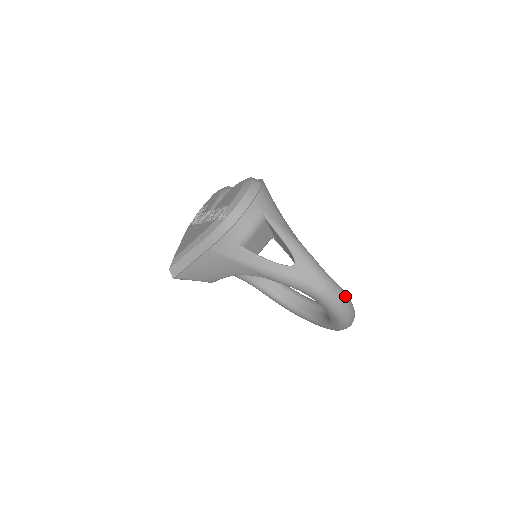
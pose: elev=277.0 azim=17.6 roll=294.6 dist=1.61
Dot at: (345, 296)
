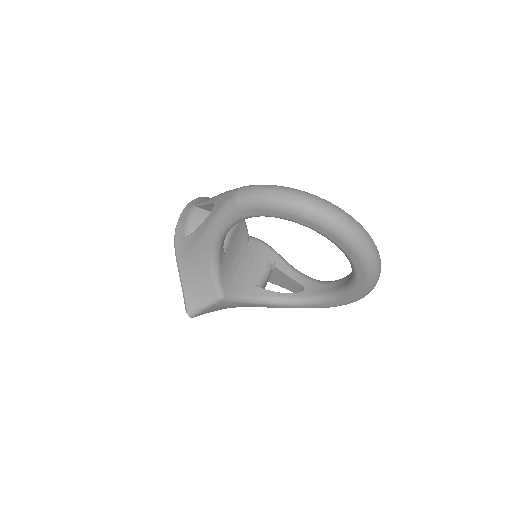
Dot at: (268, 185)
